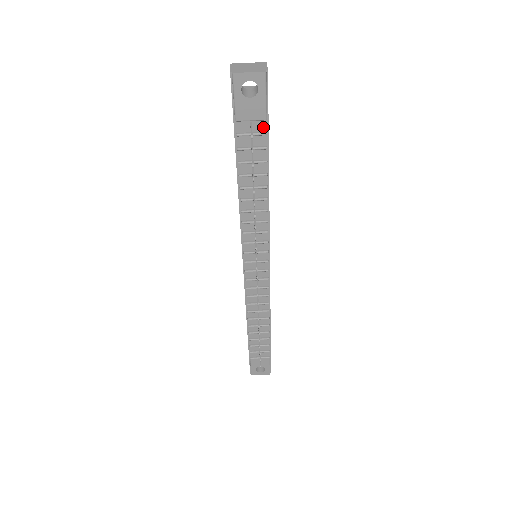
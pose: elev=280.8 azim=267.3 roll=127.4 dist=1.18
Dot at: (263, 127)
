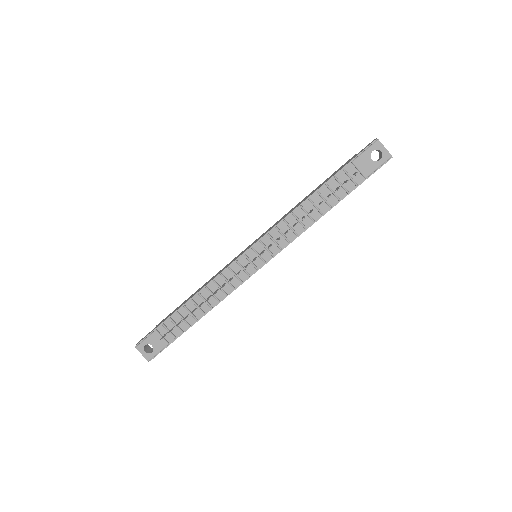
Dot at: (359, 181)
